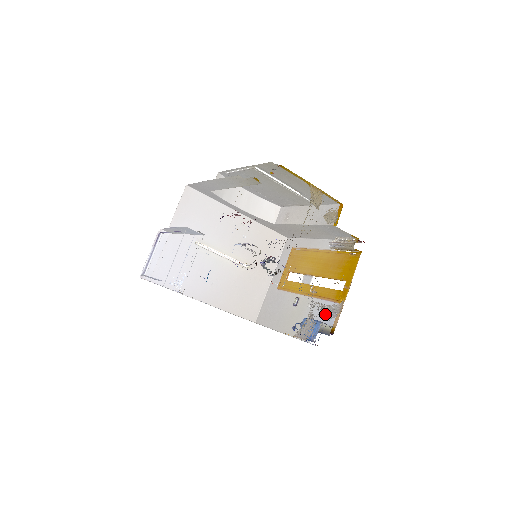
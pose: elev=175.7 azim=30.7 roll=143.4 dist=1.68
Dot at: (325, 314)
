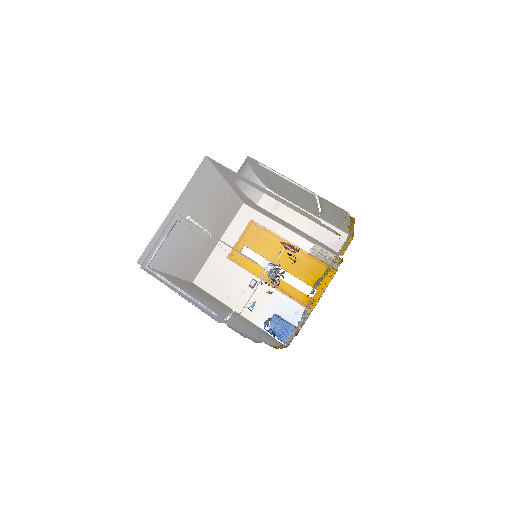
Dot at: (302, 323)
